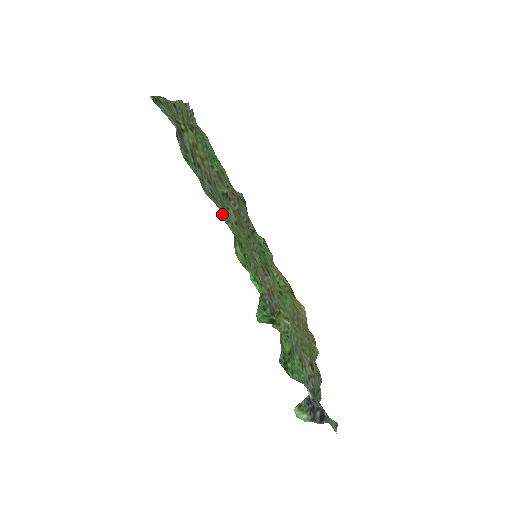
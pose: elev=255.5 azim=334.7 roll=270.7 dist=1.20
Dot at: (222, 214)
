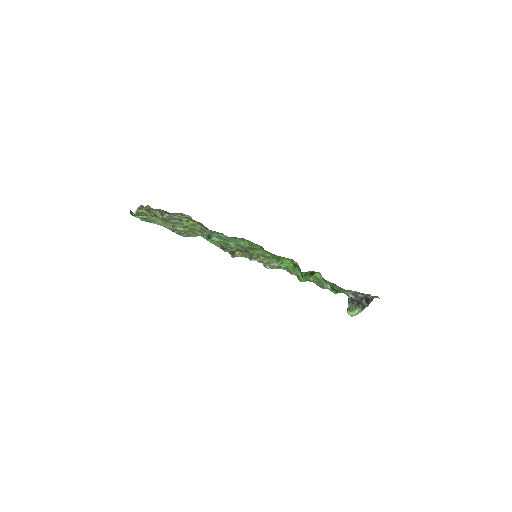
Dot at: (247, 241)
